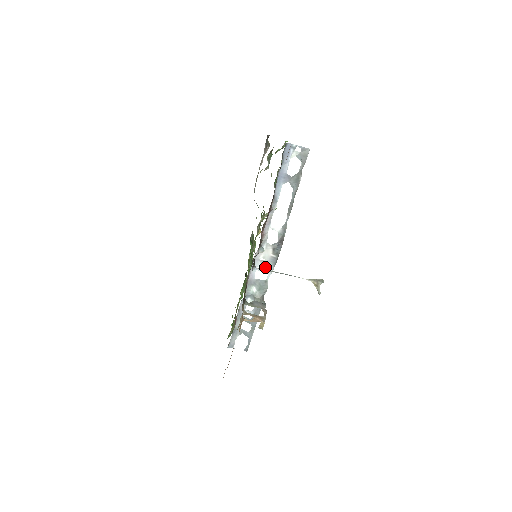
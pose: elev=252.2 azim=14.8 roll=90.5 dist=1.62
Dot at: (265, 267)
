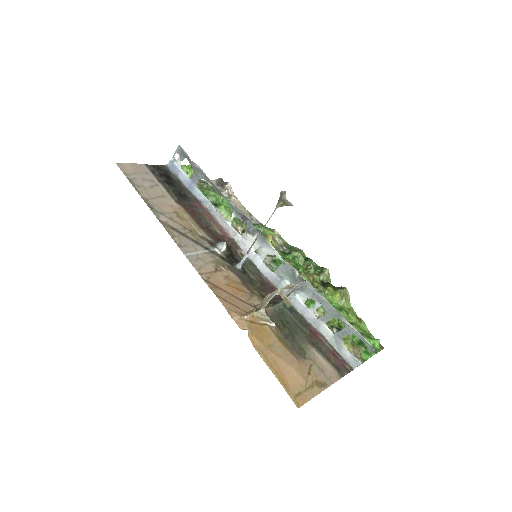
Dot at: (266, 254)
